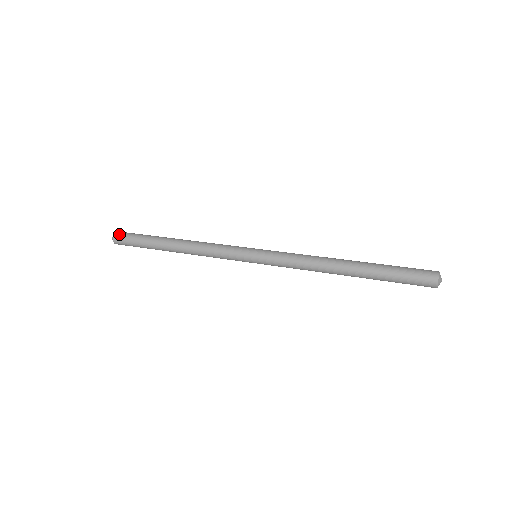
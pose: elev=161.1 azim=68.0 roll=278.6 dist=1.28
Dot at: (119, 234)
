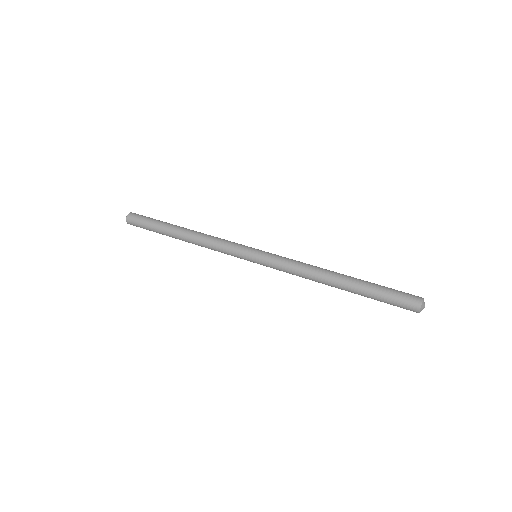
Dot at: (135, 213)
